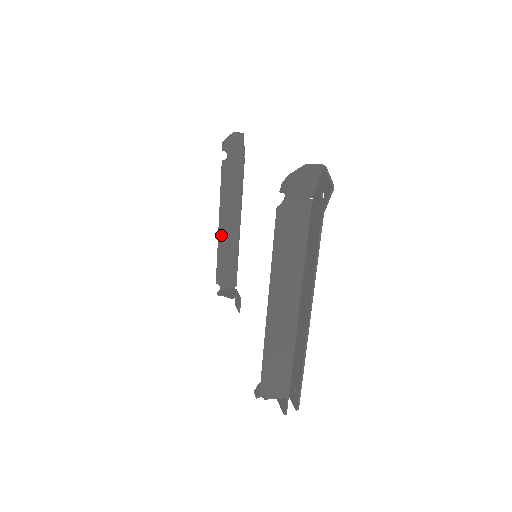
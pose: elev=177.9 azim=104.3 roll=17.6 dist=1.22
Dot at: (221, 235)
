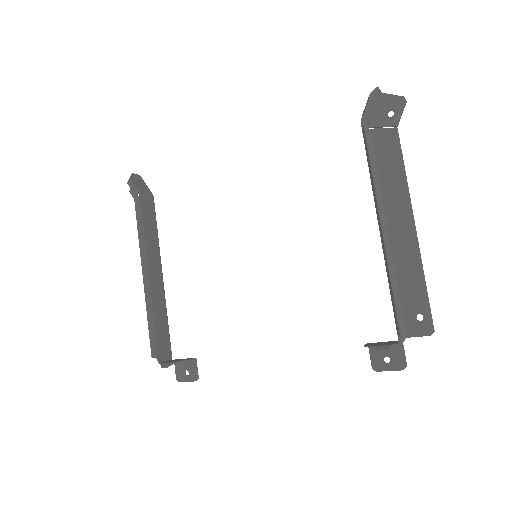
Dot at: (148, 289)
